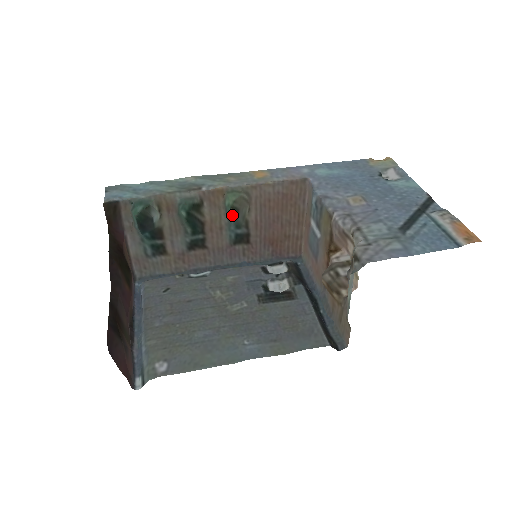
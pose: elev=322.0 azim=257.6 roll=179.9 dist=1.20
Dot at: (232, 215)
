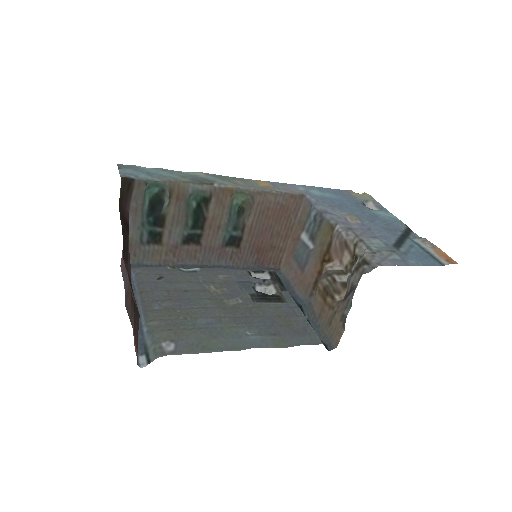
Dot at: (237, 215)
